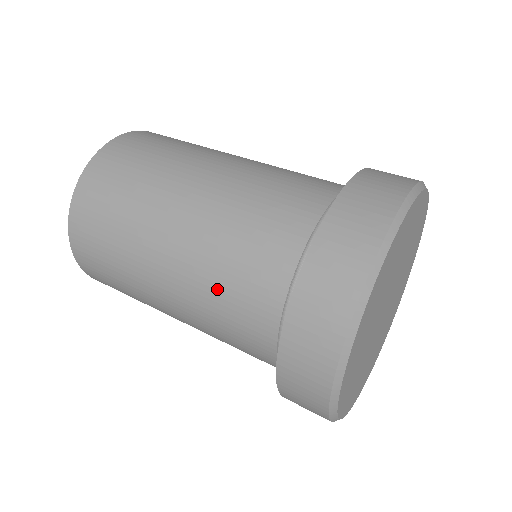
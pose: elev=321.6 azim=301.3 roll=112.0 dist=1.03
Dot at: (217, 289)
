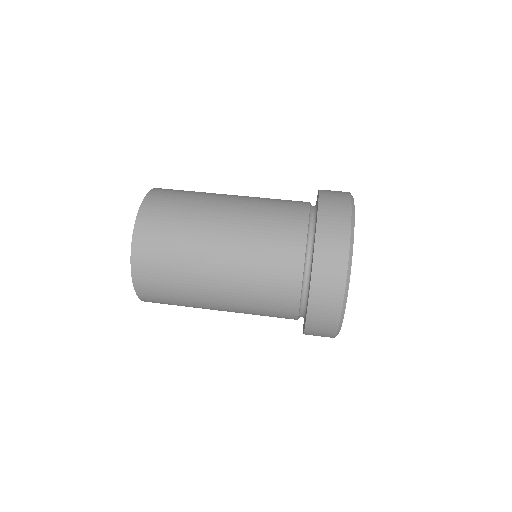
Dot at: (261, 242)
